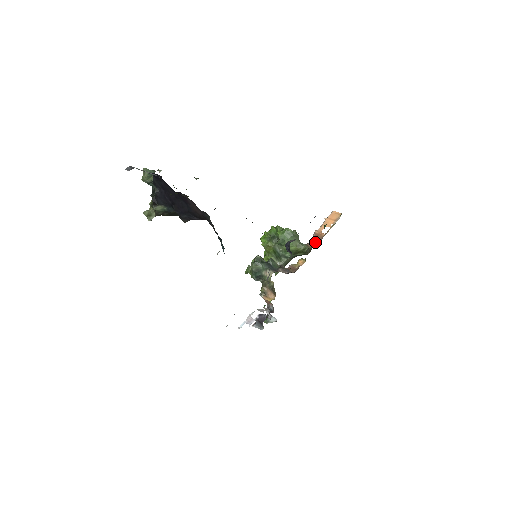
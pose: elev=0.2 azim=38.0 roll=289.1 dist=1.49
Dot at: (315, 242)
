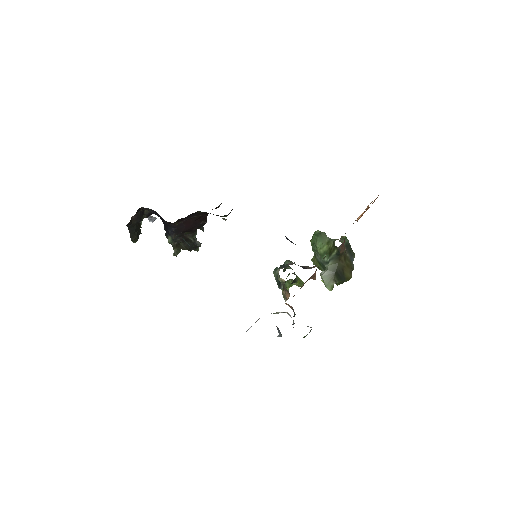
Dot at: occluded
